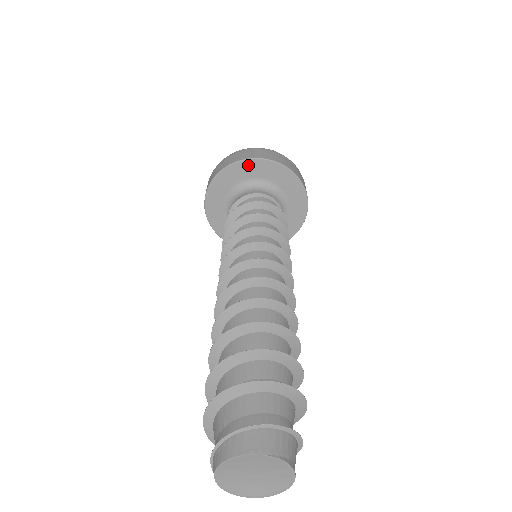
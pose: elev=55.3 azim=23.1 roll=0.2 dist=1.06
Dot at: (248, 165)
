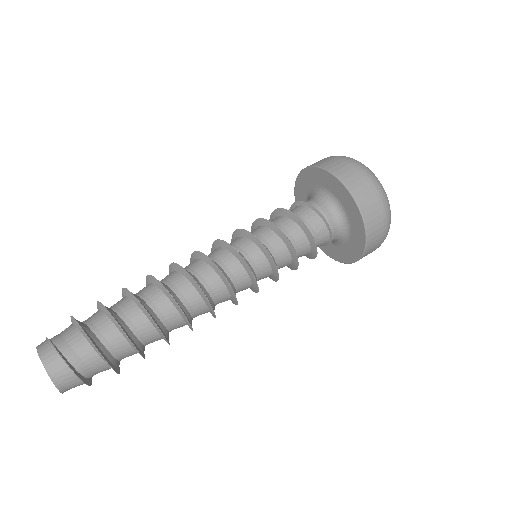
Dot at: (331, 179)
